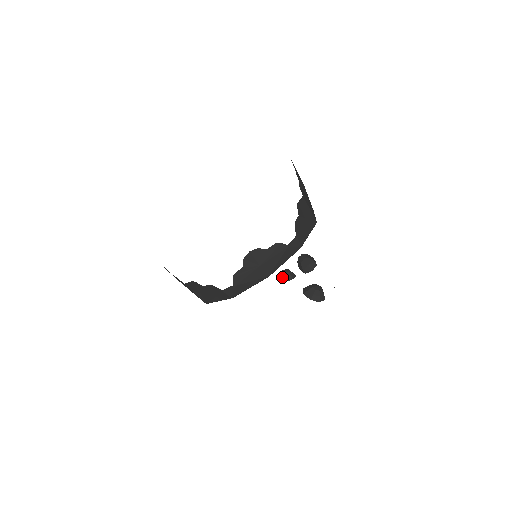
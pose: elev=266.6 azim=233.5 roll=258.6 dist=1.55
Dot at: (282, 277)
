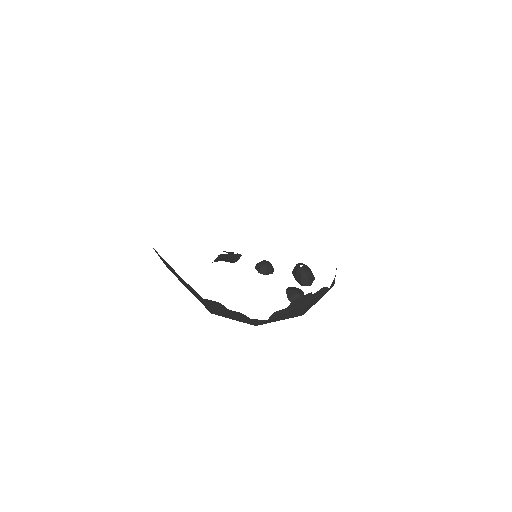
Dot at: (263, 270)
